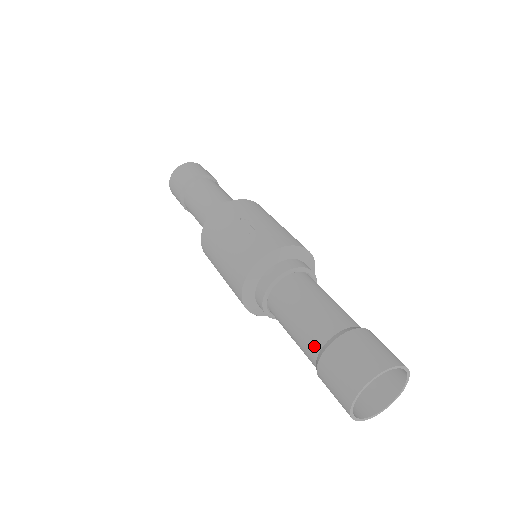
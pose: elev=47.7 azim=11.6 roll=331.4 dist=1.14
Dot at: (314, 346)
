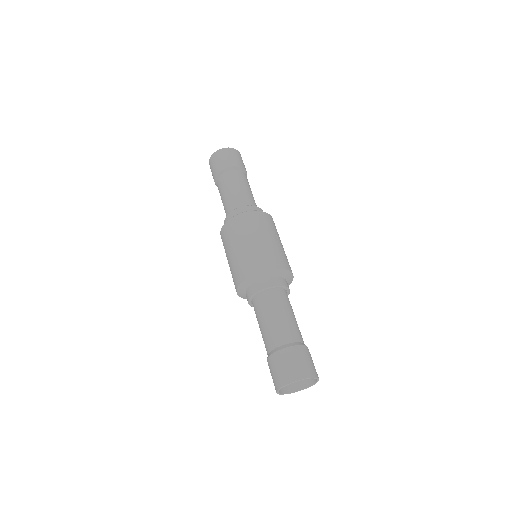
Dot at: (285, 339)
